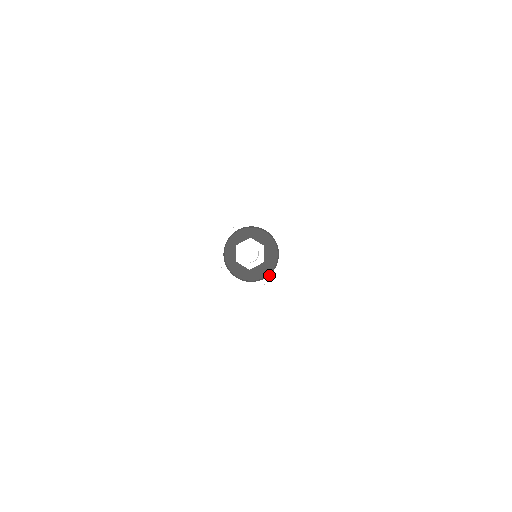
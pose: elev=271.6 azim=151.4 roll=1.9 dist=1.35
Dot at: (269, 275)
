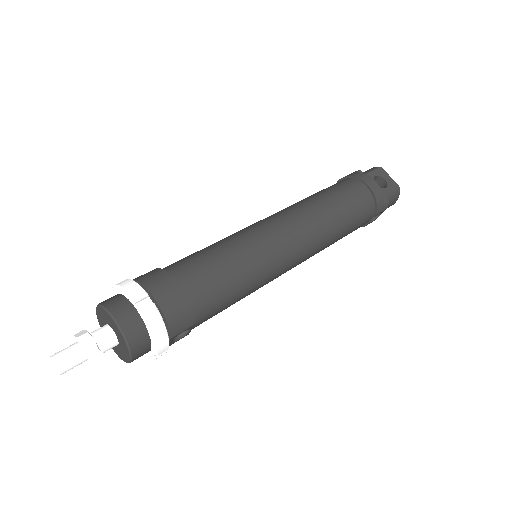
Dot at: occluded
